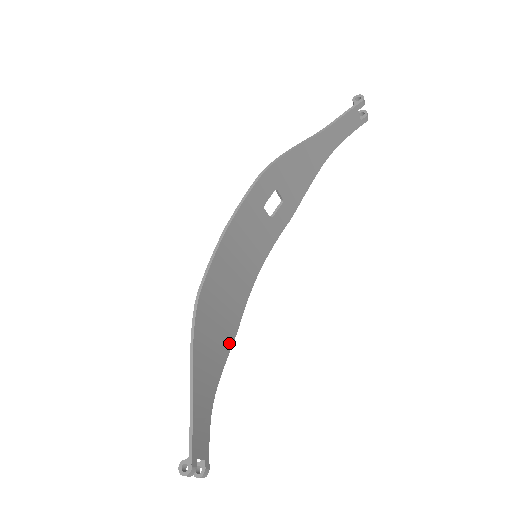
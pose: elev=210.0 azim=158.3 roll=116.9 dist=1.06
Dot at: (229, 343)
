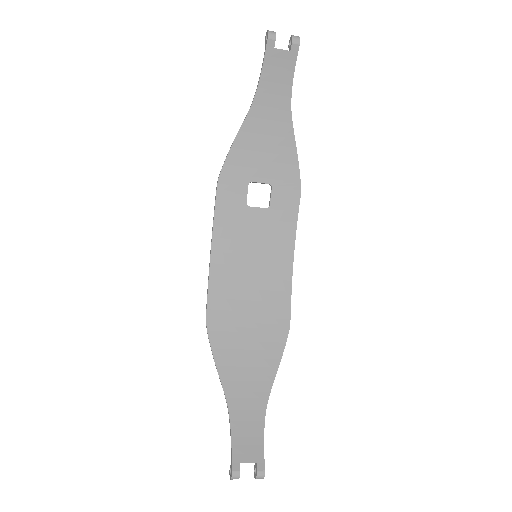
Dot at: (279, 343)
